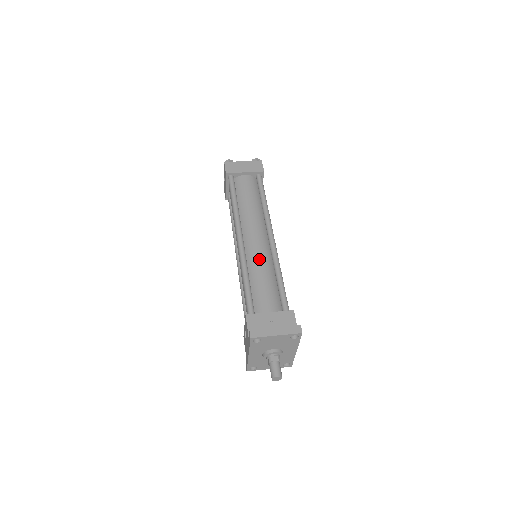
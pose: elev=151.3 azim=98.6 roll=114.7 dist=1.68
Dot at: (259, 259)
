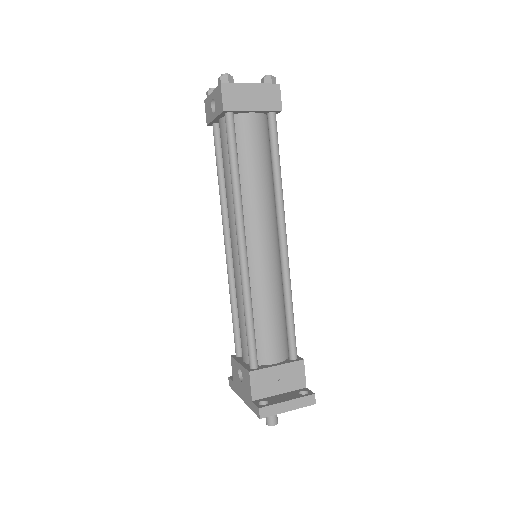
Dot at: (267, 281)
